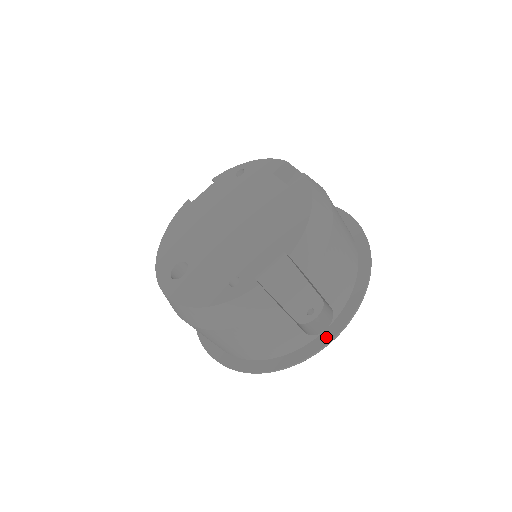
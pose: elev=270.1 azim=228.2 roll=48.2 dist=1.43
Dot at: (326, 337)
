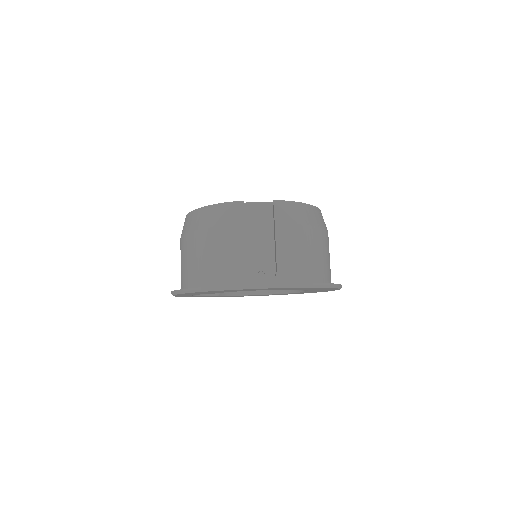
Dot at: (258, 284)
